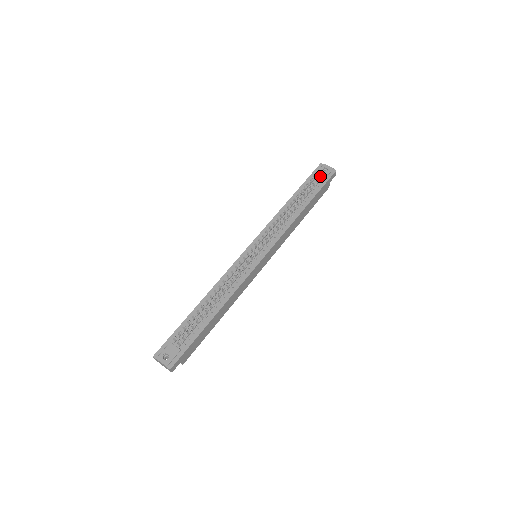
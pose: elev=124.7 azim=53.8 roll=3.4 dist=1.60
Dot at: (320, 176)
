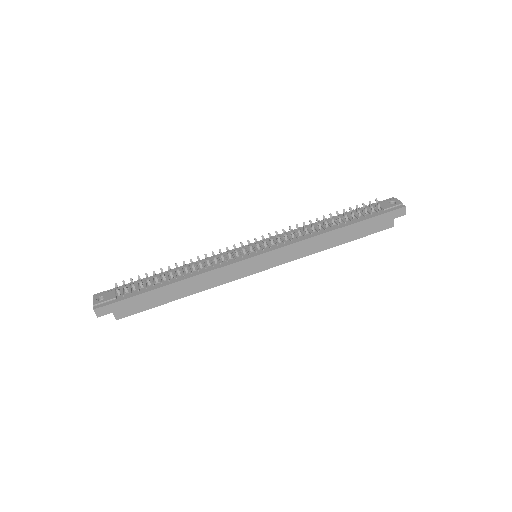
Dot at: (379, 205)
